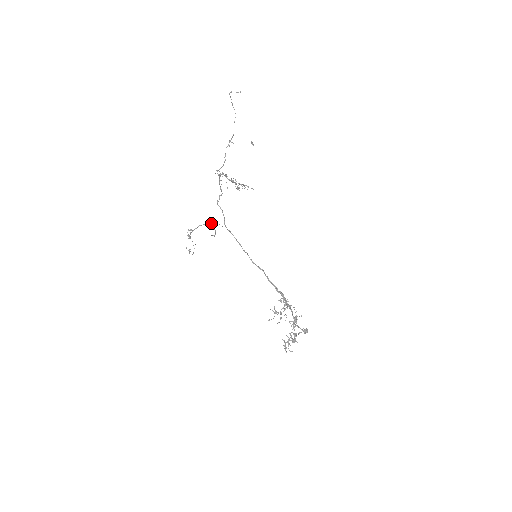
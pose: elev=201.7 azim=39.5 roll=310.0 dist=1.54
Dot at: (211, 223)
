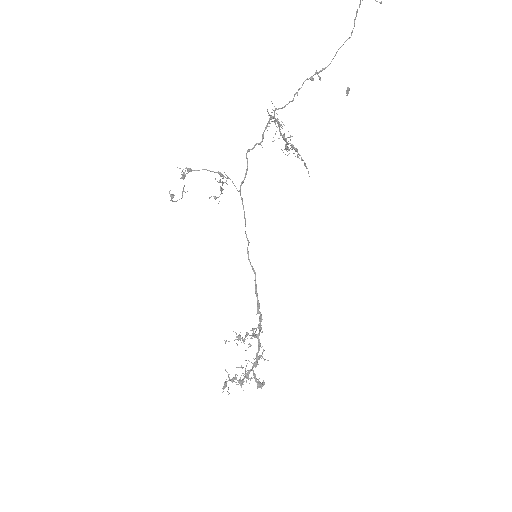
Dot at: occluded
